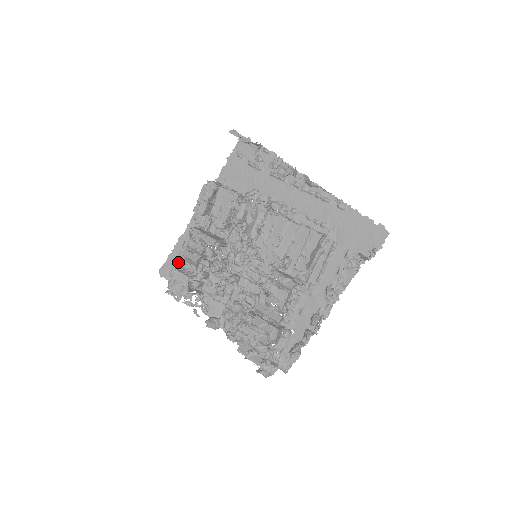
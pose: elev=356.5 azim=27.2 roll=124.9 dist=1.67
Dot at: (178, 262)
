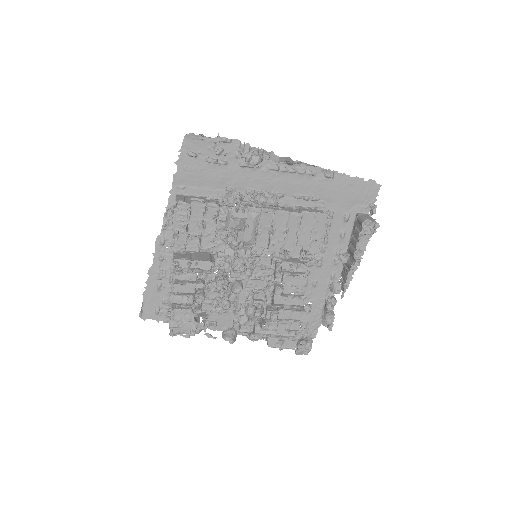
Dot at: (172, 301)
